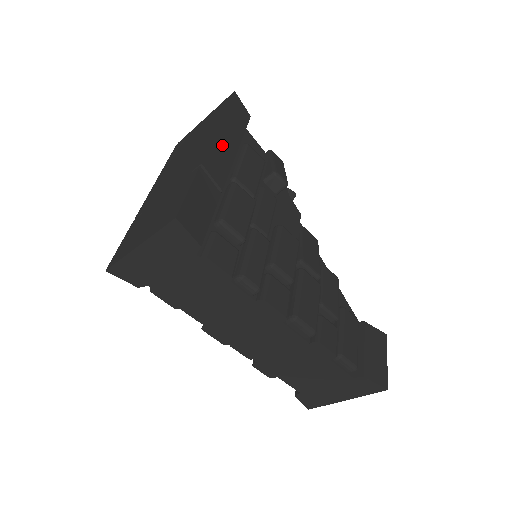
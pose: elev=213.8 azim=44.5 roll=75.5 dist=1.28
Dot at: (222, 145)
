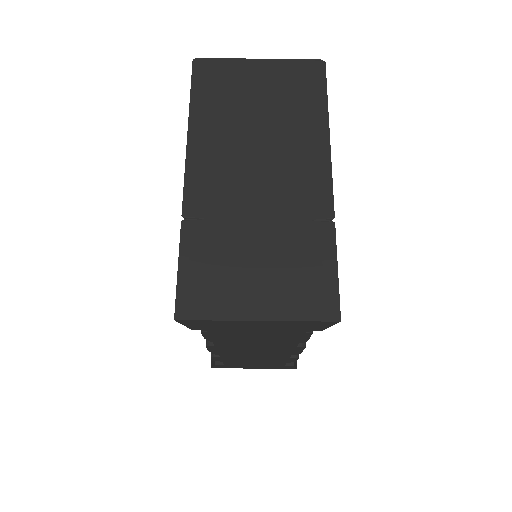
Dot at: occluded
